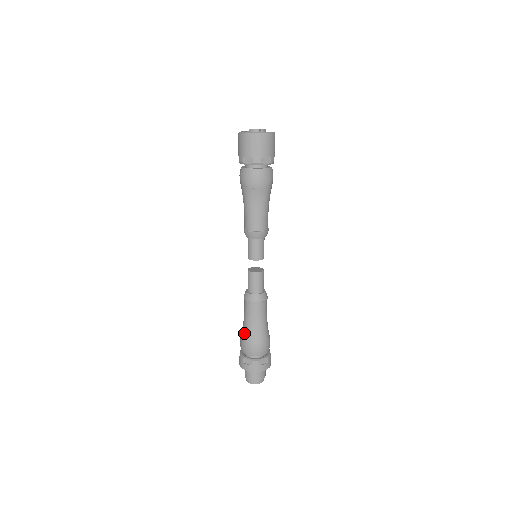
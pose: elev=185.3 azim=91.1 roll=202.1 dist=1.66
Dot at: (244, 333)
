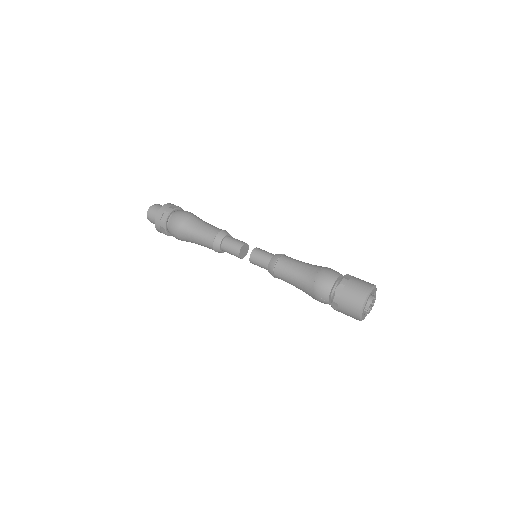
Dot at: occluded
